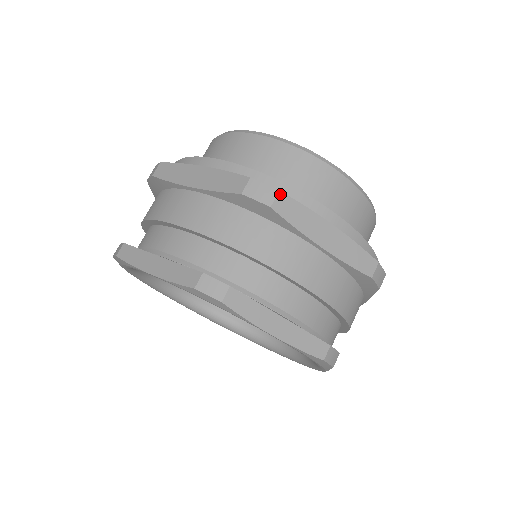
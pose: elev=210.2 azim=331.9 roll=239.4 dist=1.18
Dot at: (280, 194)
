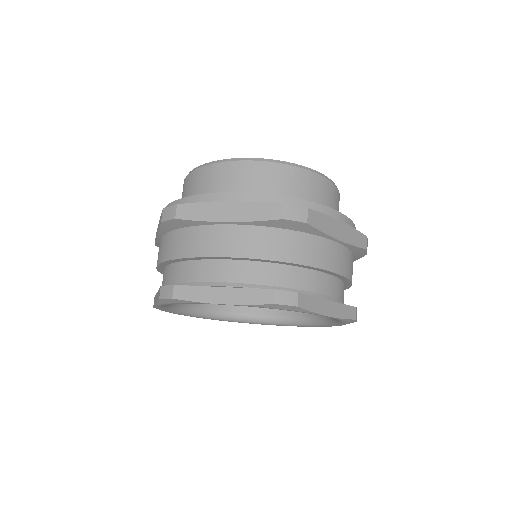
Dot at: (178, 206)
